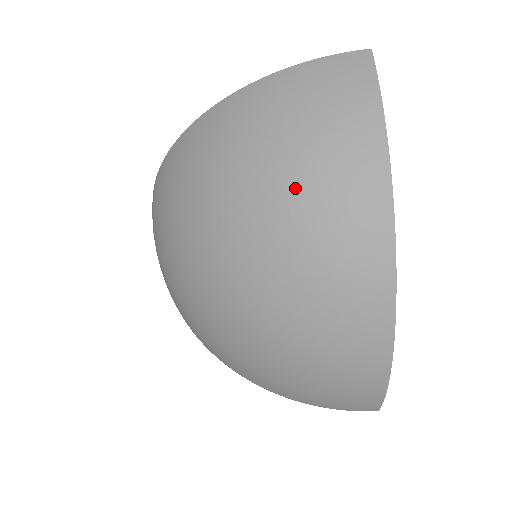
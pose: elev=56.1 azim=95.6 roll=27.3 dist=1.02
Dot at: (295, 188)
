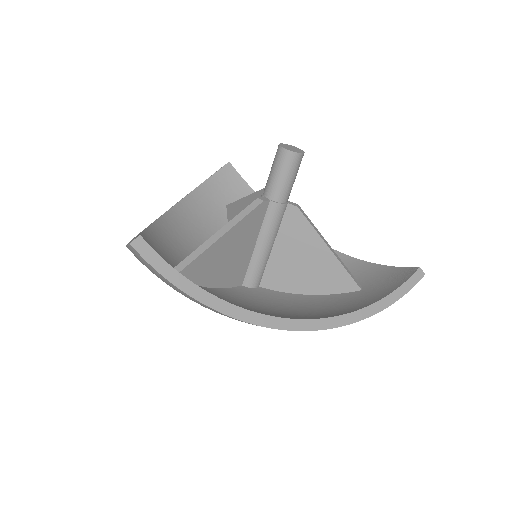
Dot at: occluded
